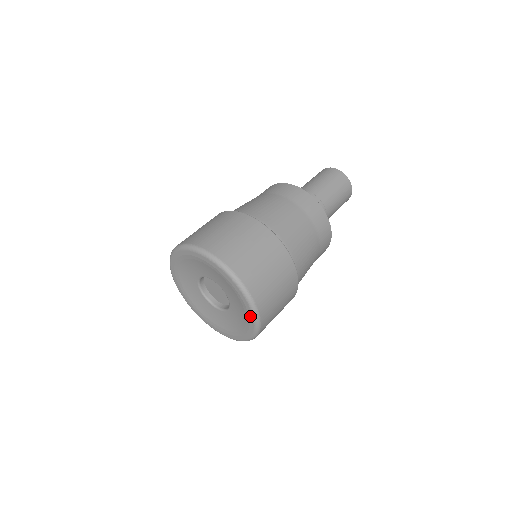
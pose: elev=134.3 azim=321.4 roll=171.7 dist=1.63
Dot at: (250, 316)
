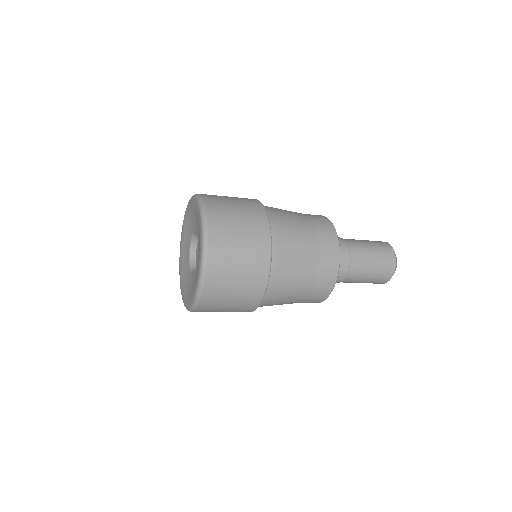
Dot at: (200, 255)
